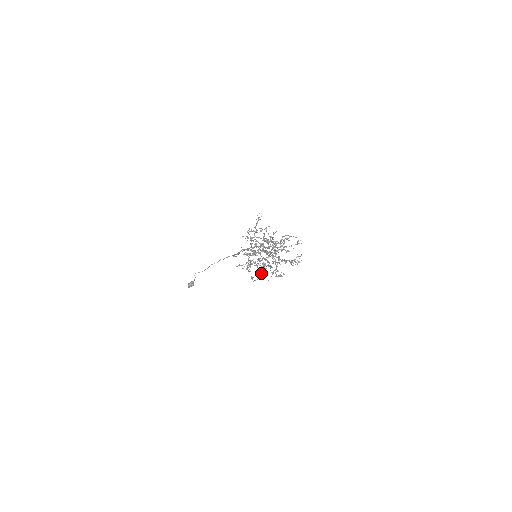
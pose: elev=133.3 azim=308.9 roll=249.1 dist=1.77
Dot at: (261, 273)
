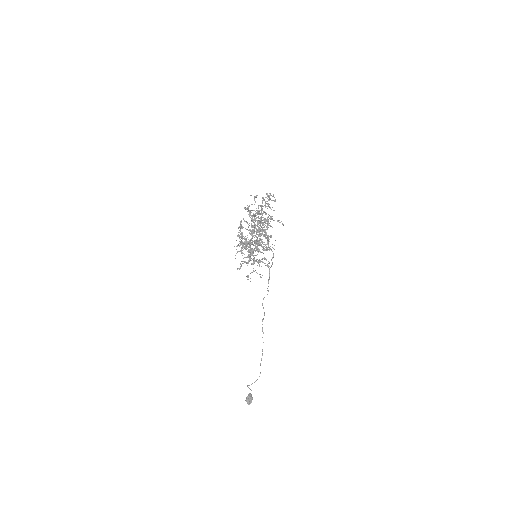
Dot at: (256, 243)
